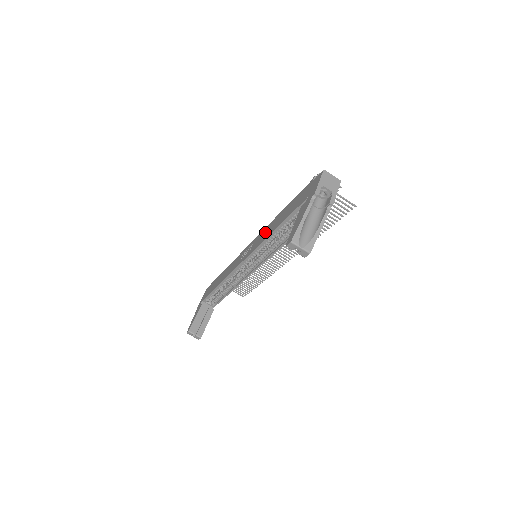
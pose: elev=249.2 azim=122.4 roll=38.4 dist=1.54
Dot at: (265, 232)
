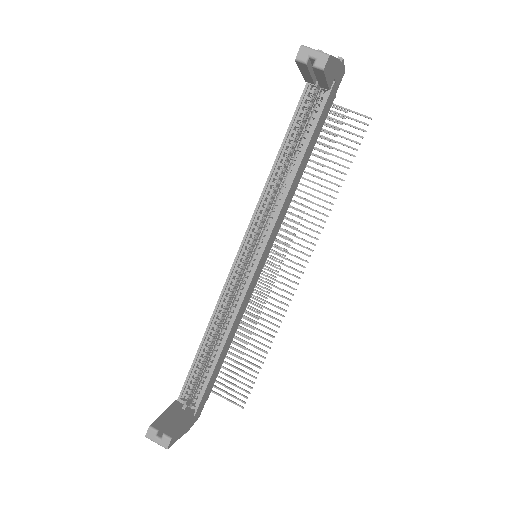
Dot at: occluded
